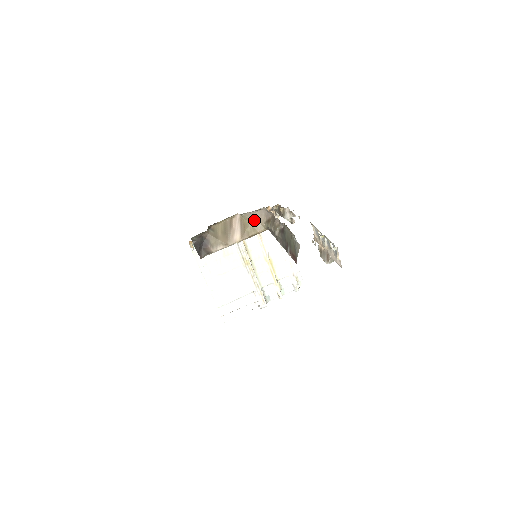
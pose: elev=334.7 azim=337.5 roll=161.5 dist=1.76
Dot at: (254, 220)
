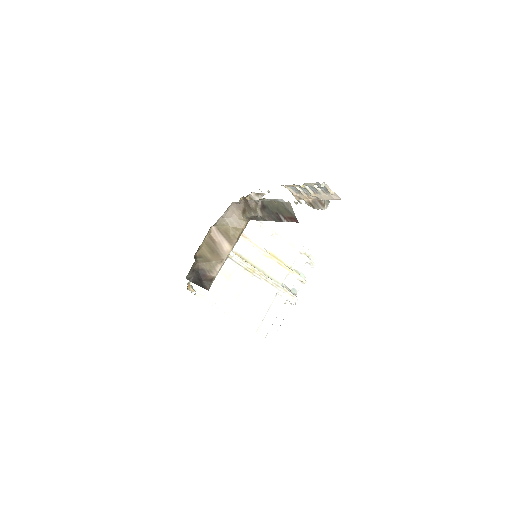
Dot at: (231, 221)
